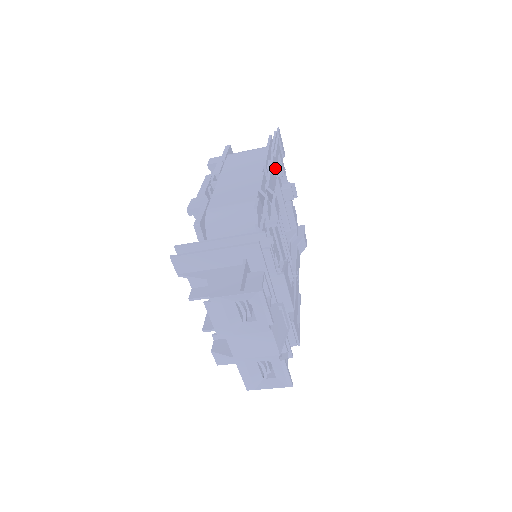
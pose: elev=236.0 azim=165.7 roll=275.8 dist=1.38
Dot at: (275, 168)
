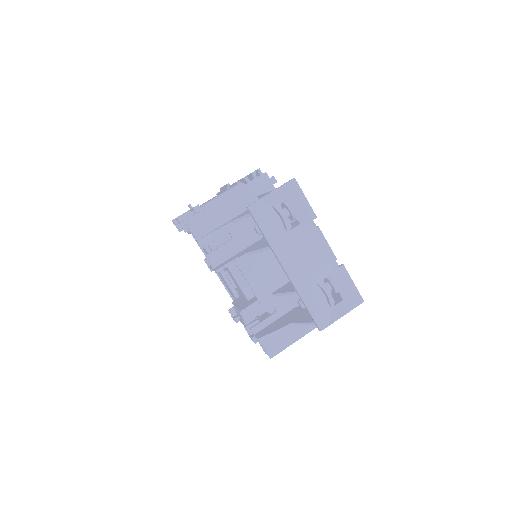
Dot at: occluded
